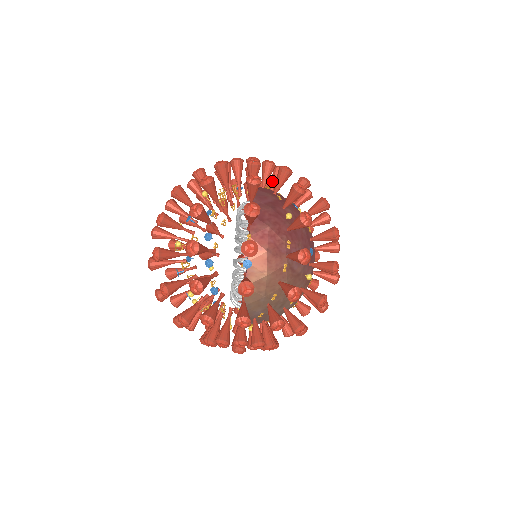
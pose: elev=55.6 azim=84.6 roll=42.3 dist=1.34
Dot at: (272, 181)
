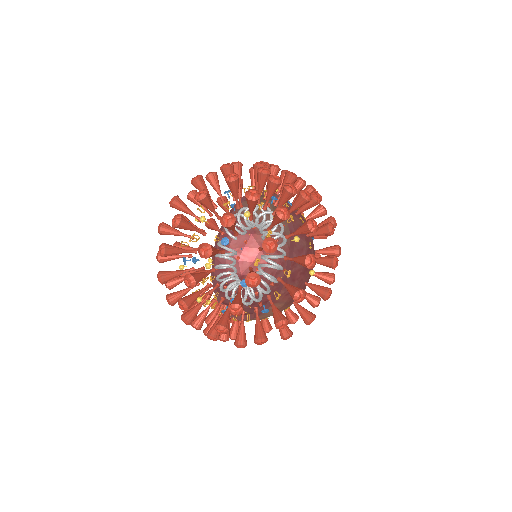
Dot at: occluded
